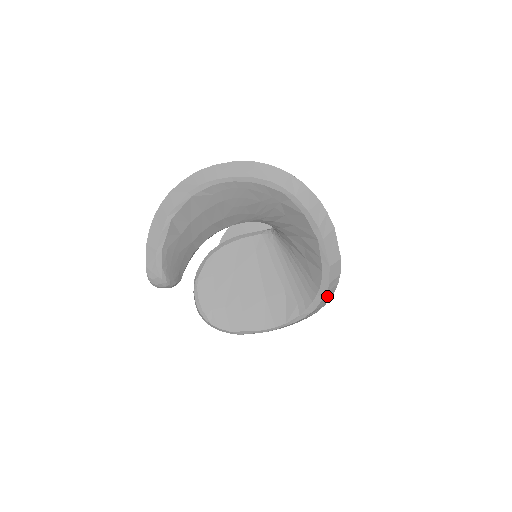
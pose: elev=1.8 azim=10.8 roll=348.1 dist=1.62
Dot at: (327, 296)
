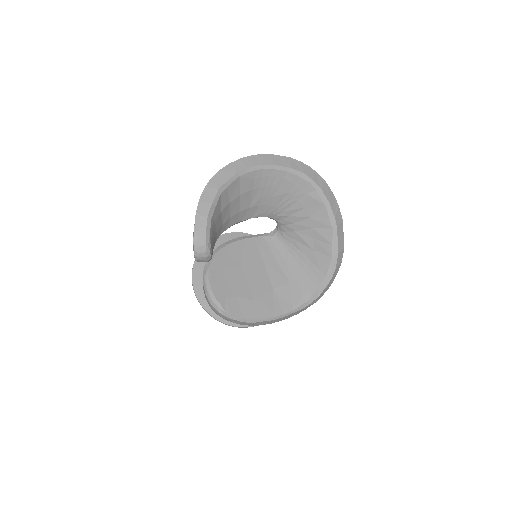
Dot at: (330, 283)
